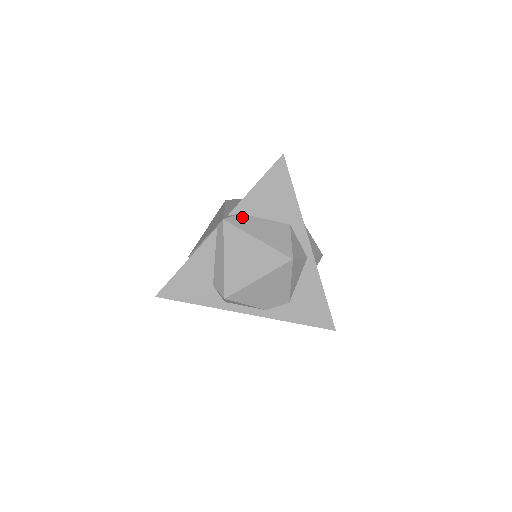
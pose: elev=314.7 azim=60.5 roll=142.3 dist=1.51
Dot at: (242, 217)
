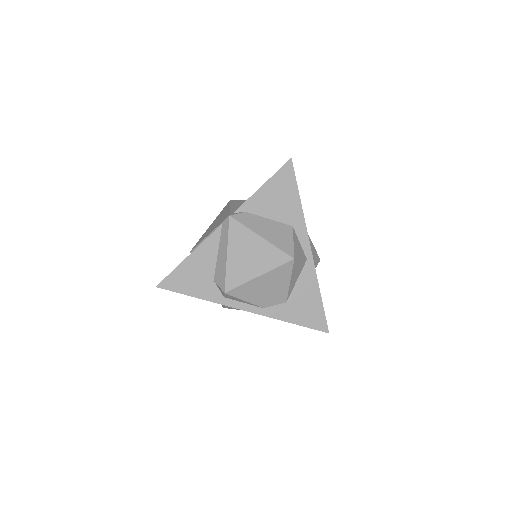
Dot at: (247, 215)
